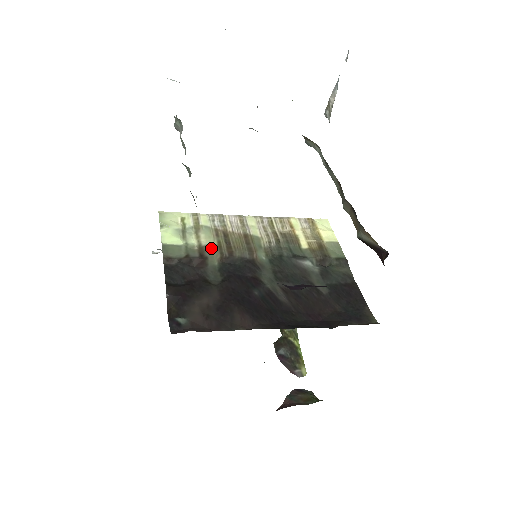
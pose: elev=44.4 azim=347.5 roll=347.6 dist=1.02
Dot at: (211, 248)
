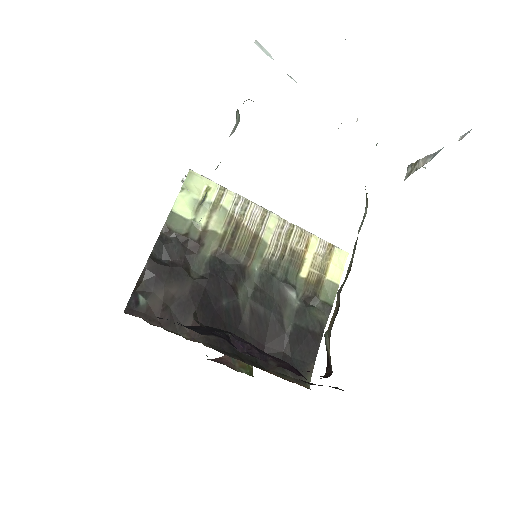
Dot at: (214, 236)
